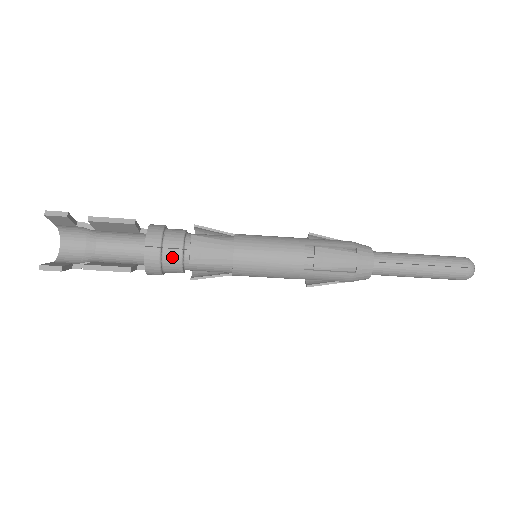
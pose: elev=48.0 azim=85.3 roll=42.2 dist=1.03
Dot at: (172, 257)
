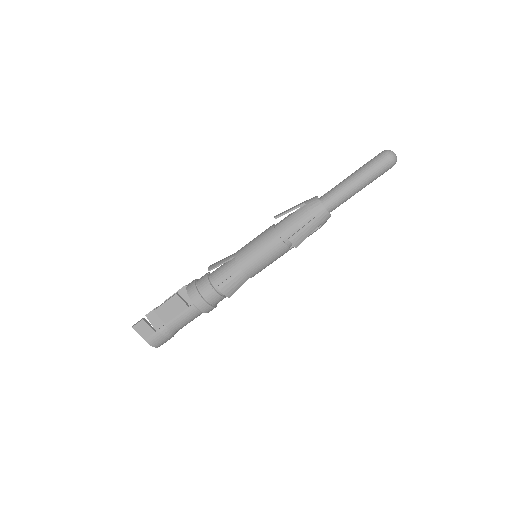
Dot at: (202, 279)
